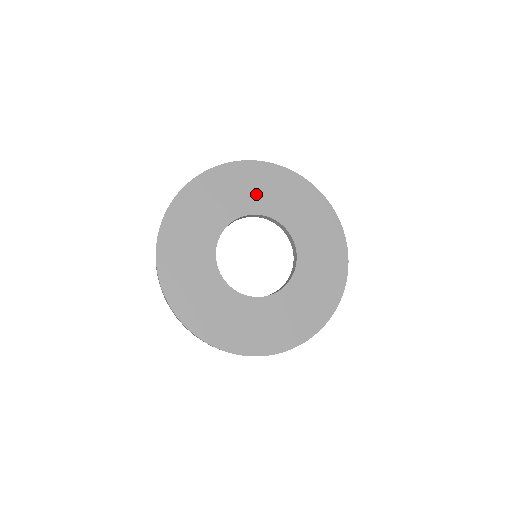
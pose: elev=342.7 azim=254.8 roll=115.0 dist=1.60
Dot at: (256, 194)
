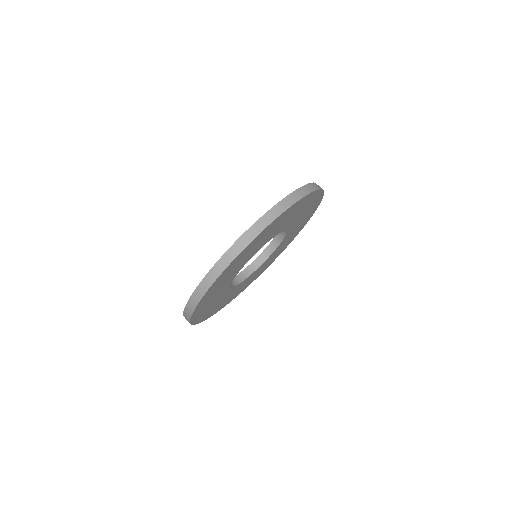
Dot at: (271, 234)
